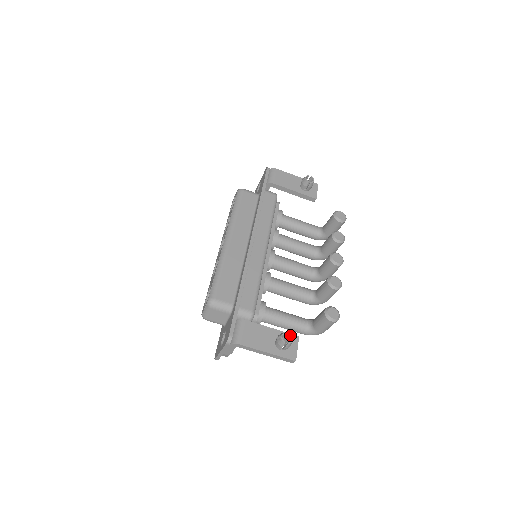
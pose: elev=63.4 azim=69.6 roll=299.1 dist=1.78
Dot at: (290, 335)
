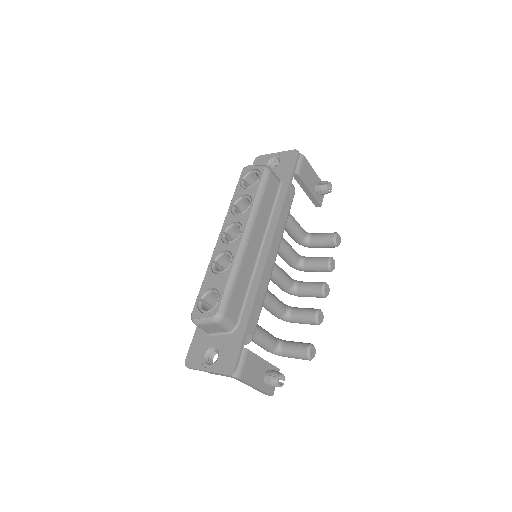
Dot at: (284, 377)
